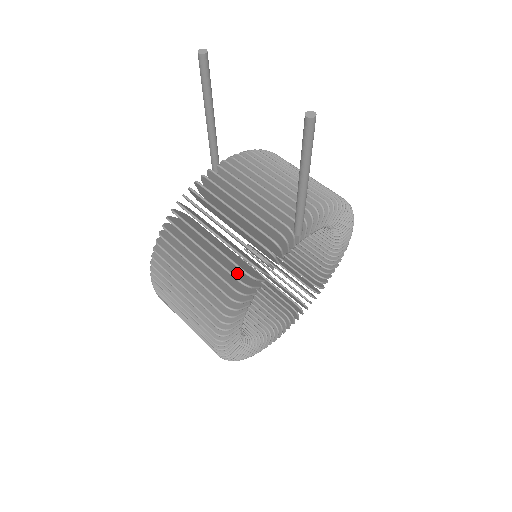
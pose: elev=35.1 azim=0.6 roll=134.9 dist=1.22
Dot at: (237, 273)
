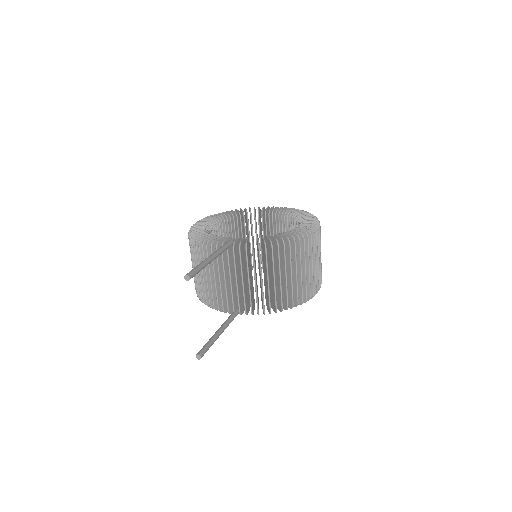
Dot at: occluded
